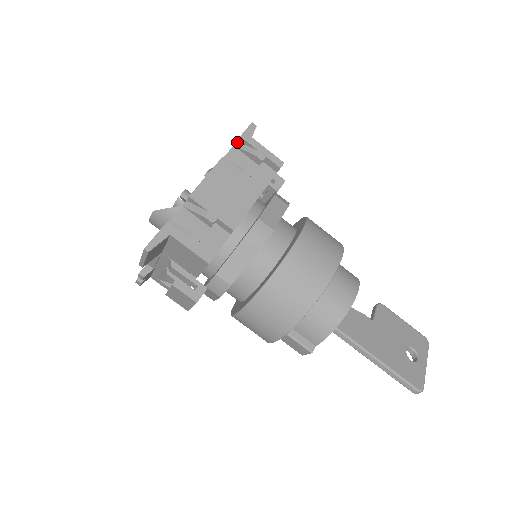
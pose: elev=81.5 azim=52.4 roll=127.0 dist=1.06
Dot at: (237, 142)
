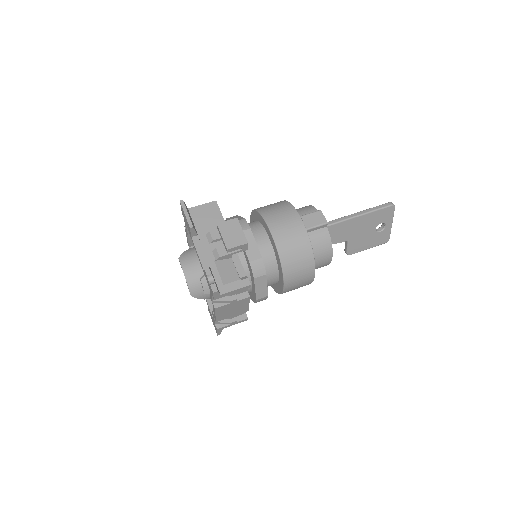
Dot at: occluded
